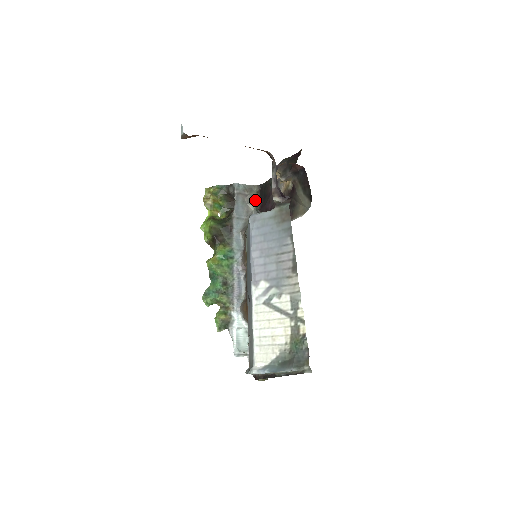
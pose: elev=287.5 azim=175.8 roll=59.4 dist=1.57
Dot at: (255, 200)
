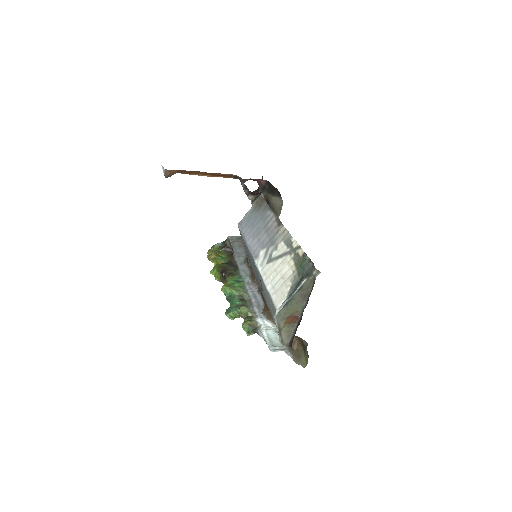
Dot at: occluded
